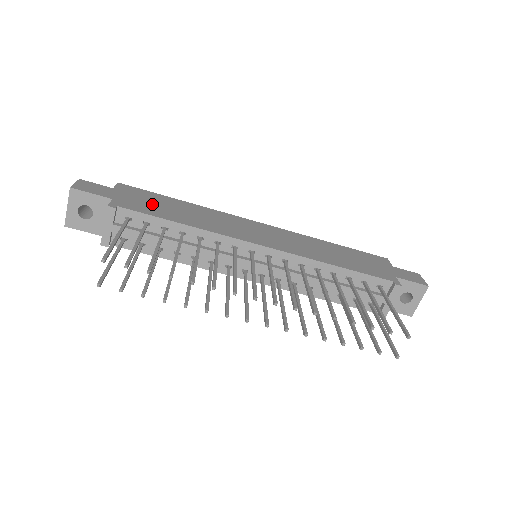
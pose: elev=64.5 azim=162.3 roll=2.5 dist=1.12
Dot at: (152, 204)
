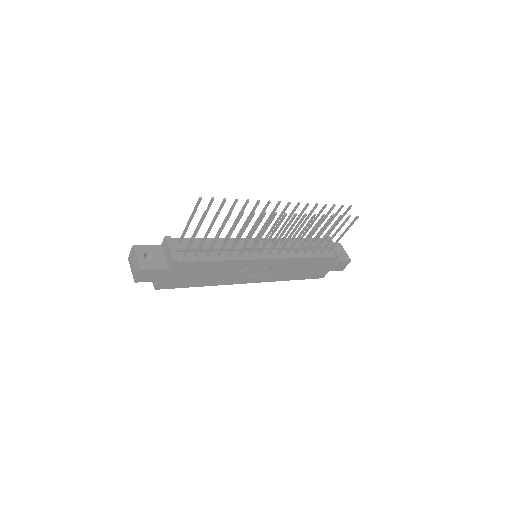
Dot at: occluded
